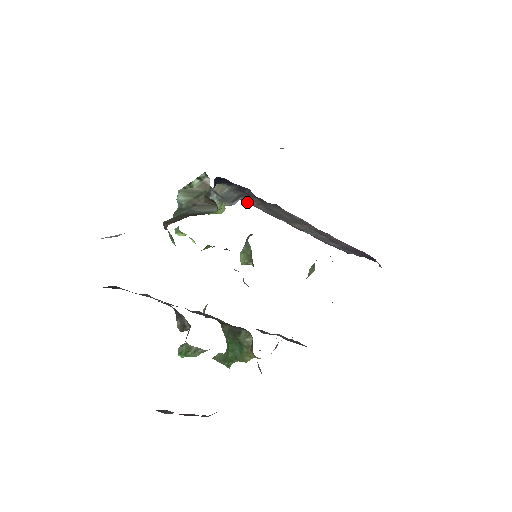
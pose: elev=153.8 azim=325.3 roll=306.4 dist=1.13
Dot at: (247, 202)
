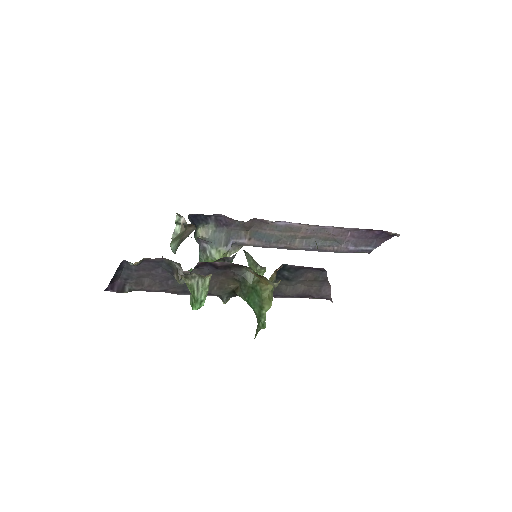
Dot at: (242, 245)
